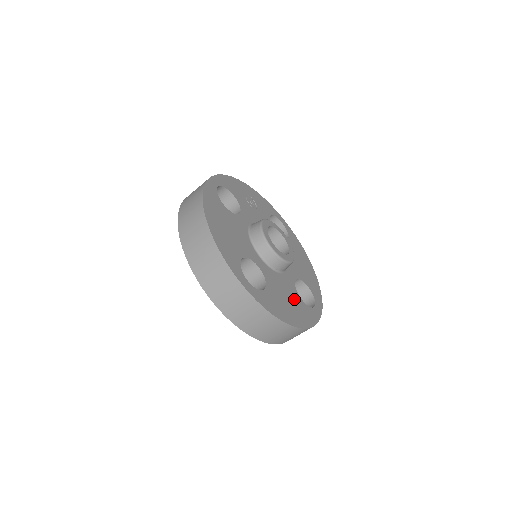
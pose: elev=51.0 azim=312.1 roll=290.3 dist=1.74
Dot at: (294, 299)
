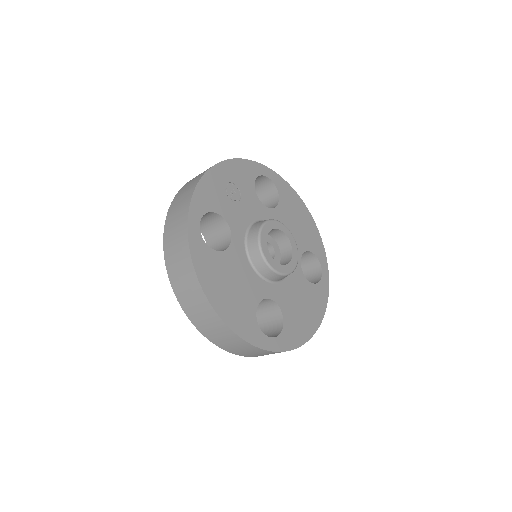
Dot at: (306, 294)
